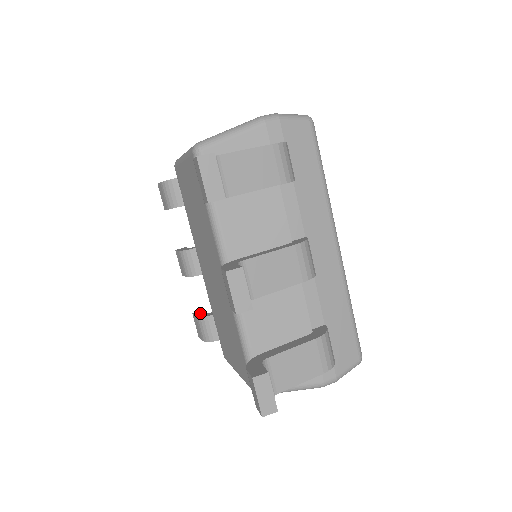
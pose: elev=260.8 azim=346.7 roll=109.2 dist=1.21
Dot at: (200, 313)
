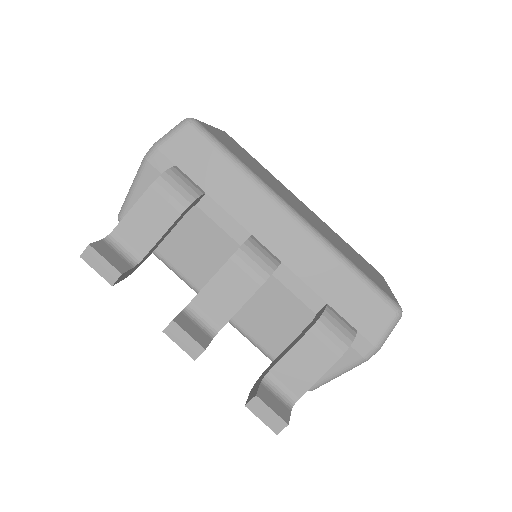
Dot at: occluded
